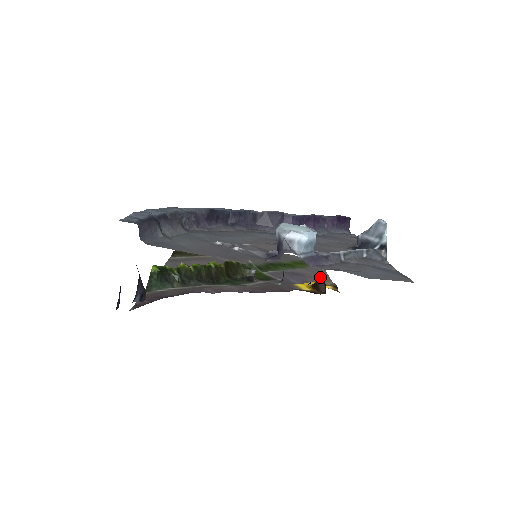
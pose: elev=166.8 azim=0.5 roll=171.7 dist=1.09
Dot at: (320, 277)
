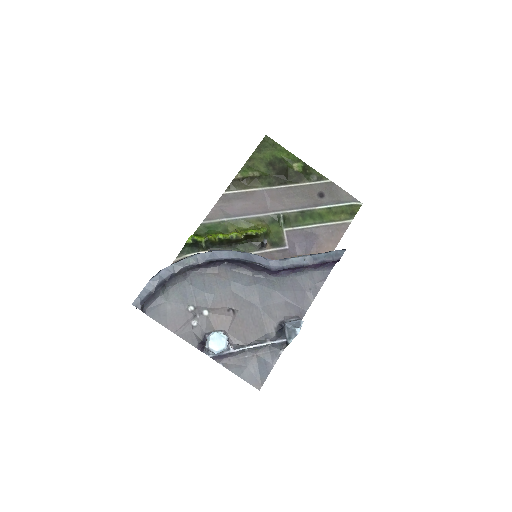
Dot at: occluded
